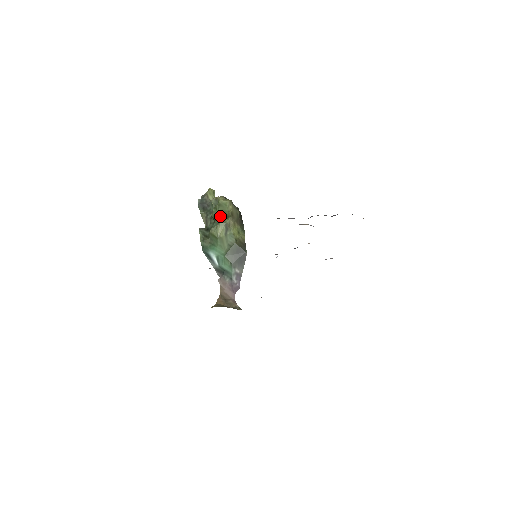
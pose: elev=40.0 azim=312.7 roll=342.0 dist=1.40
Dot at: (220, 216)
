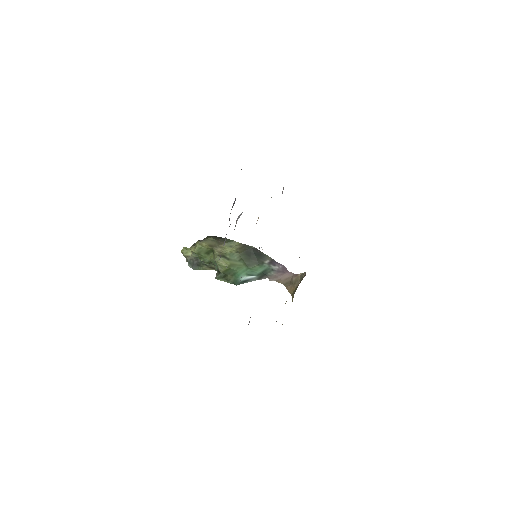
Dot at: (209, 257)
